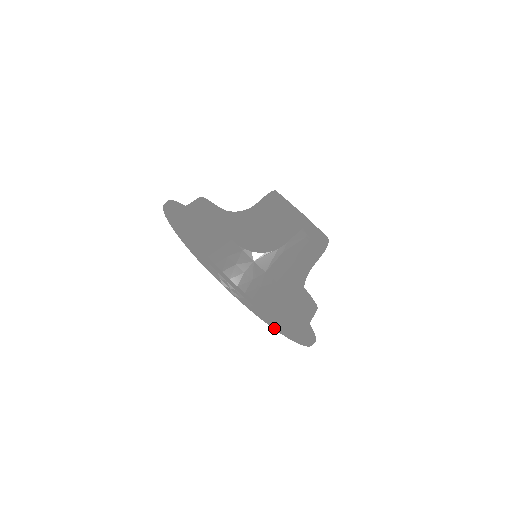
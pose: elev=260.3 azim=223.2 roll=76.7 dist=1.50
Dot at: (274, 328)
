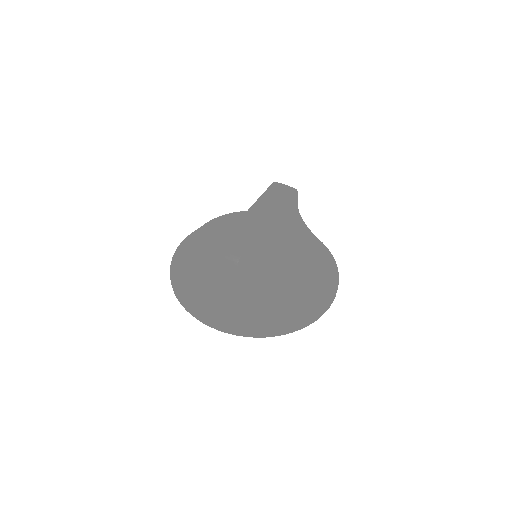
Dot at: (228, 333)
